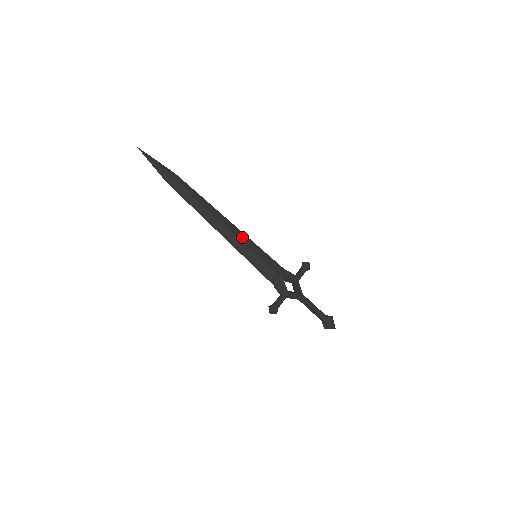
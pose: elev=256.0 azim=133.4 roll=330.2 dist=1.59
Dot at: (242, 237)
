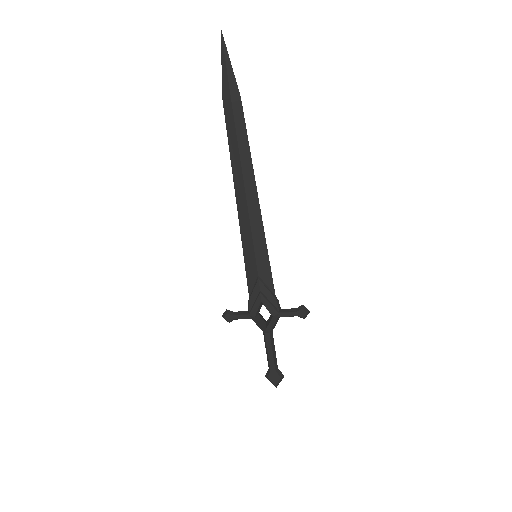
Dot at: (257, 226)
